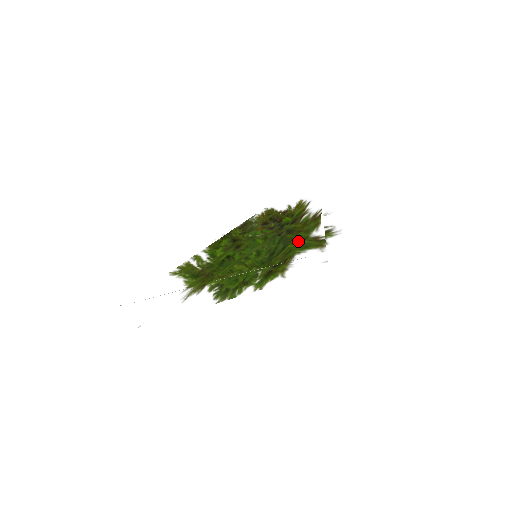
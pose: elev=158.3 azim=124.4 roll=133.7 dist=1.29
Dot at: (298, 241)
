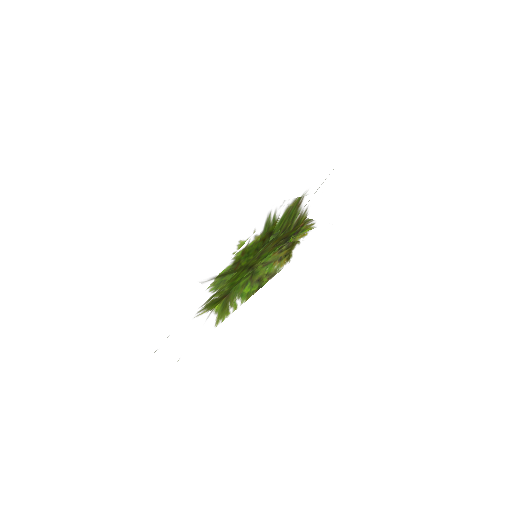
Dot at: occluded
